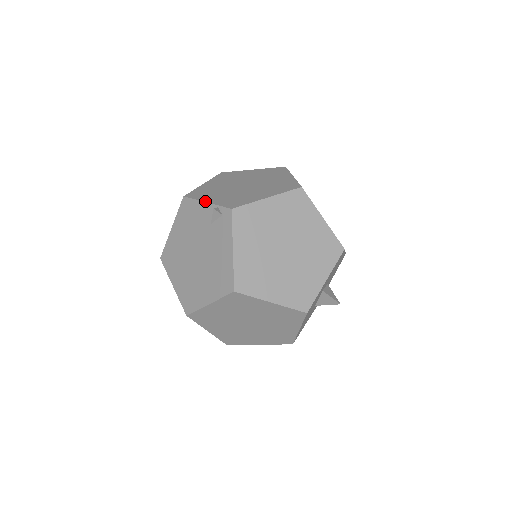
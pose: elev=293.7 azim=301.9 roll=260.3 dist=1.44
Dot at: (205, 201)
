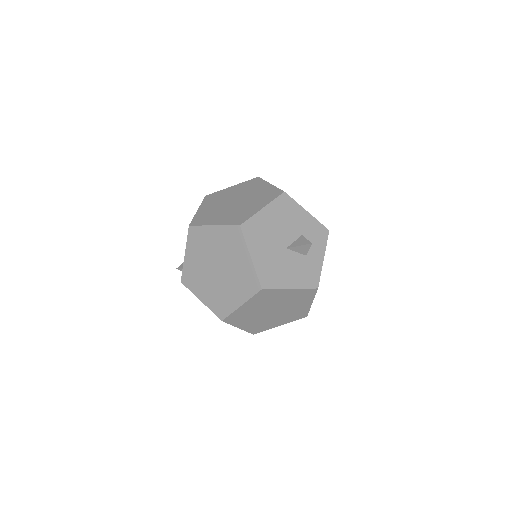
Dot at: (185, 253)
